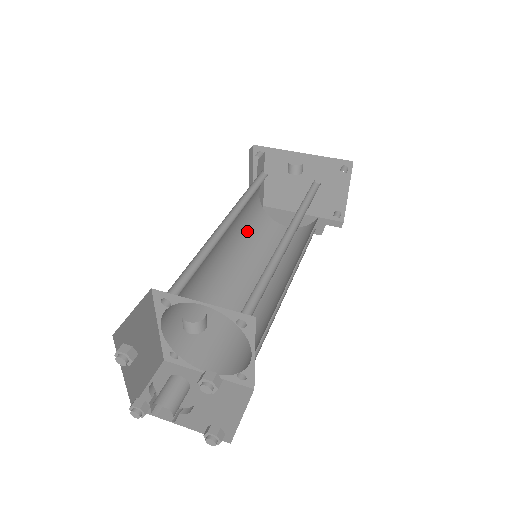
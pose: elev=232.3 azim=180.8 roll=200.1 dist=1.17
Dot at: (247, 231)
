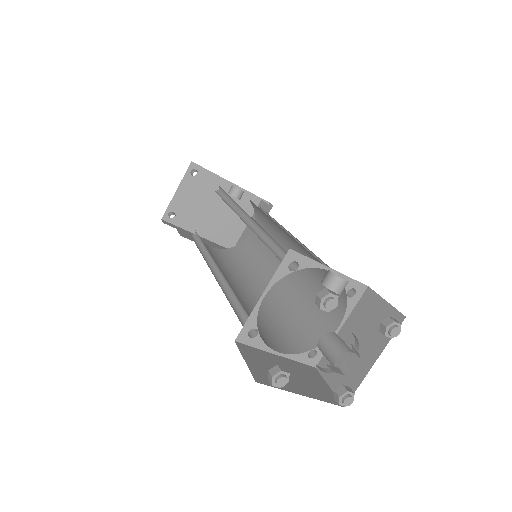
Dot at: occluded
